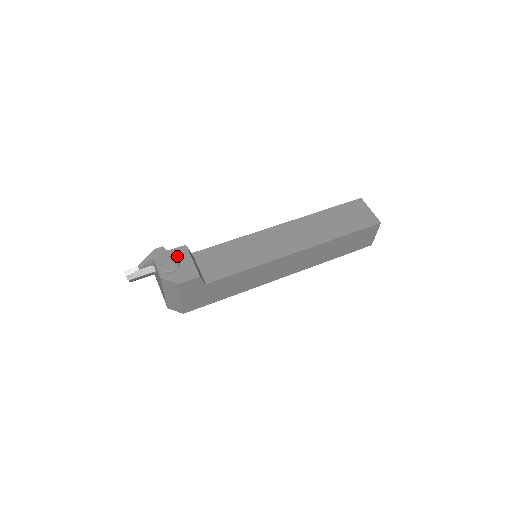
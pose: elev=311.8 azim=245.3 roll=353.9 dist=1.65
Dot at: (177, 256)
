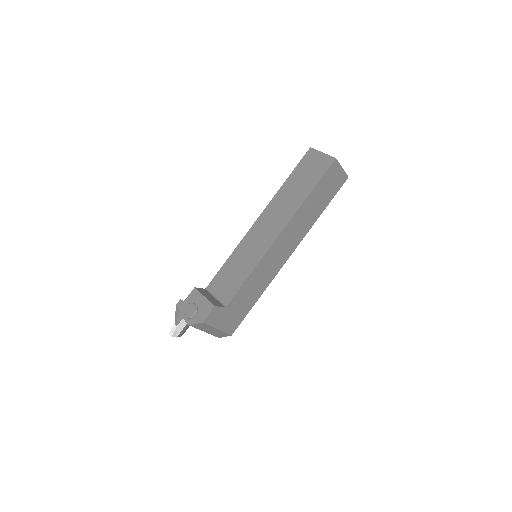
Dot at: (193, 301)
